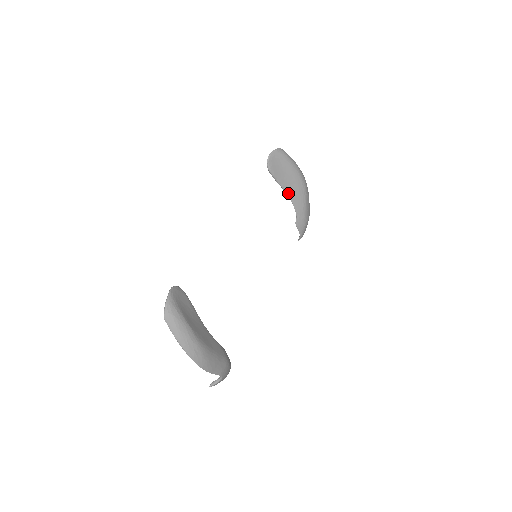
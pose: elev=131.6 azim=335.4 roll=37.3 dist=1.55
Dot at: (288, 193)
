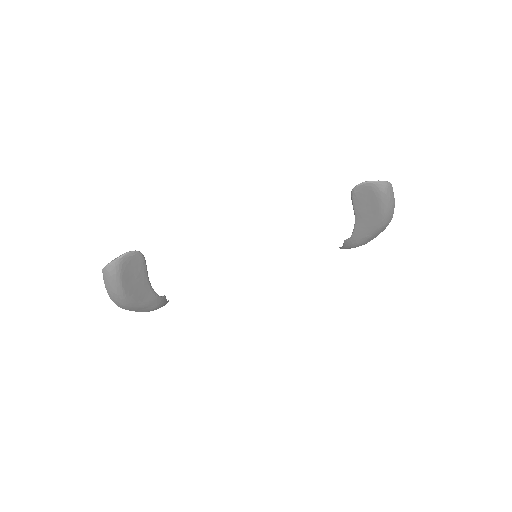
Dot at: (357, 219)
